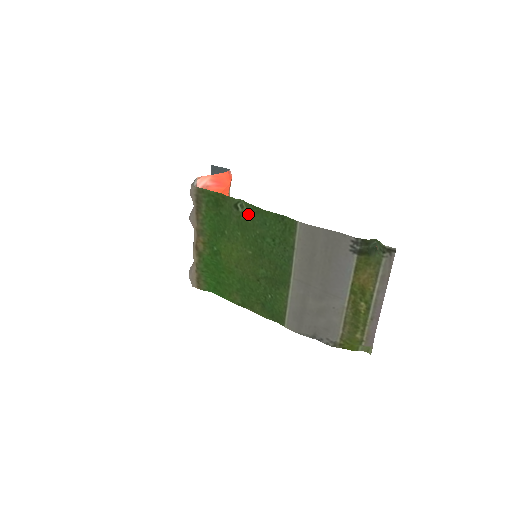
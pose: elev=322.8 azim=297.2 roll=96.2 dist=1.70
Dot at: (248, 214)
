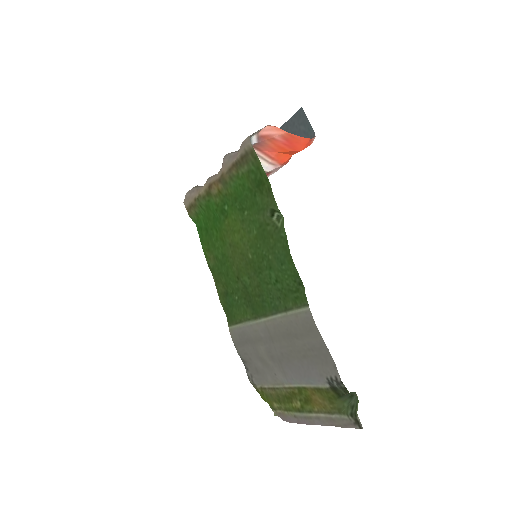
Dot at: (276, 234)
